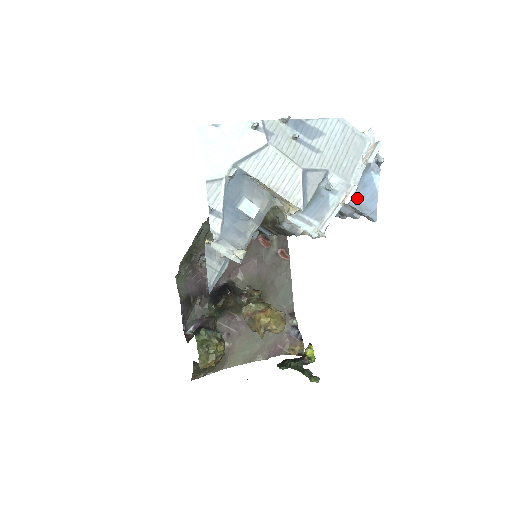
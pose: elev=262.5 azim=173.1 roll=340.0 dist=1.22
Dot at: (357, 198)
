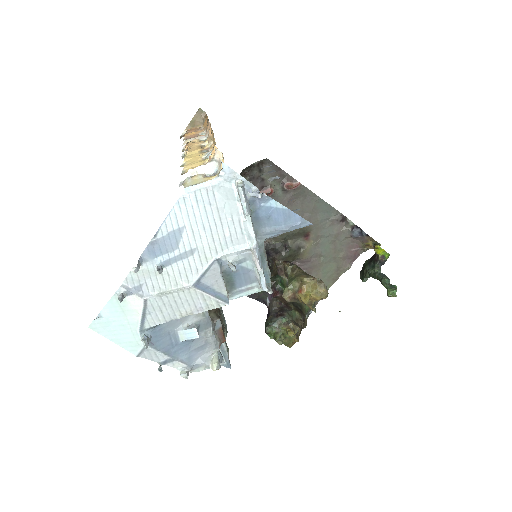
Dot at: (273, 229)
